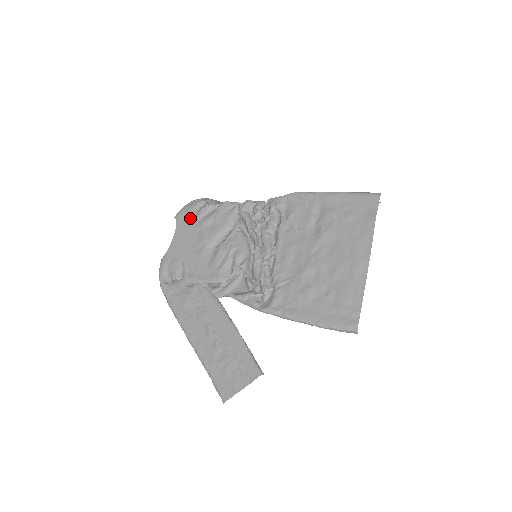
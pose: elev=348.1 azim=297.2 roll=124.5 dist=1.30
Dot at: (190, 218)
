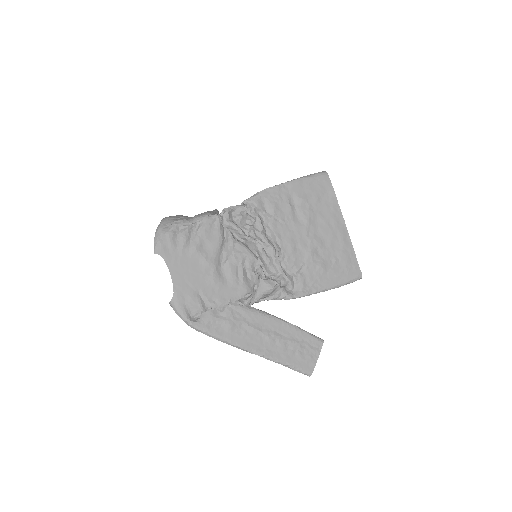
Dot at: (176, 248)
